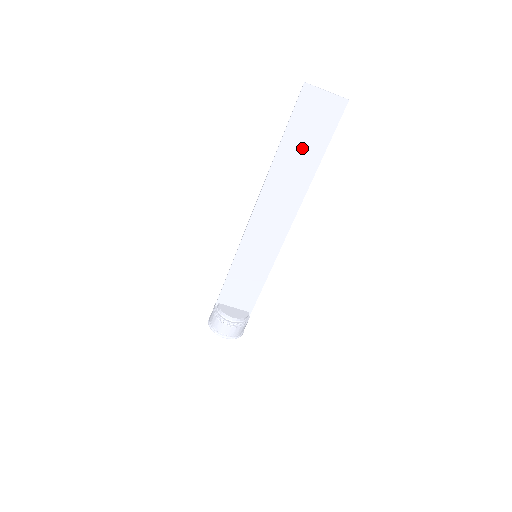
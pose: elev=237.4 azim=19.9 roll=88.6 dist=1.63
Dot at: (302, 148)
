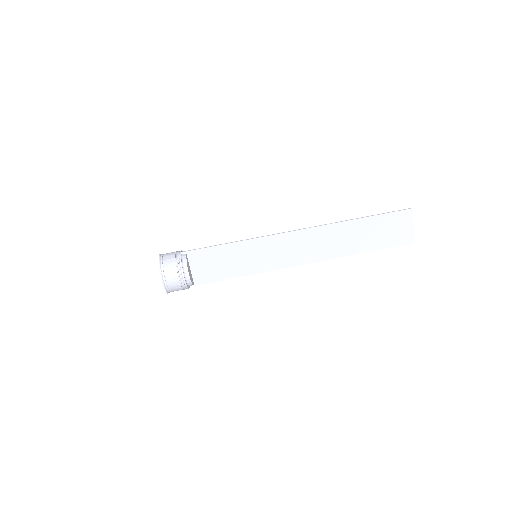
Dot at: (367, 235)
